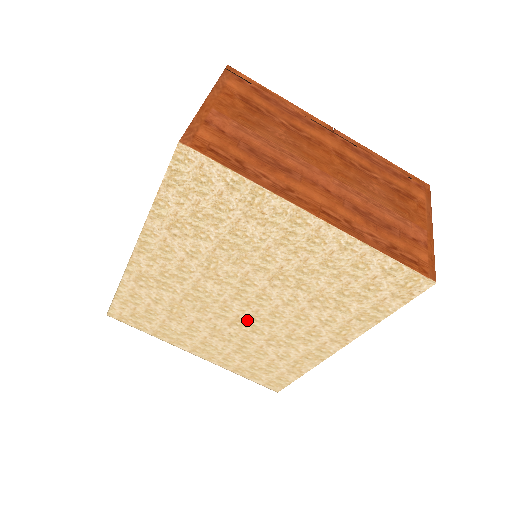
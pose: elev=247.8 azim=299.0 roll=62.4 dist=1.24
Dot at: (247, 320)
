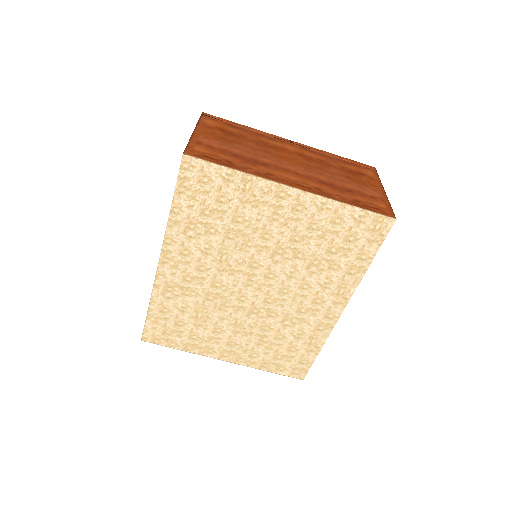
Dot at: (261, 305)
